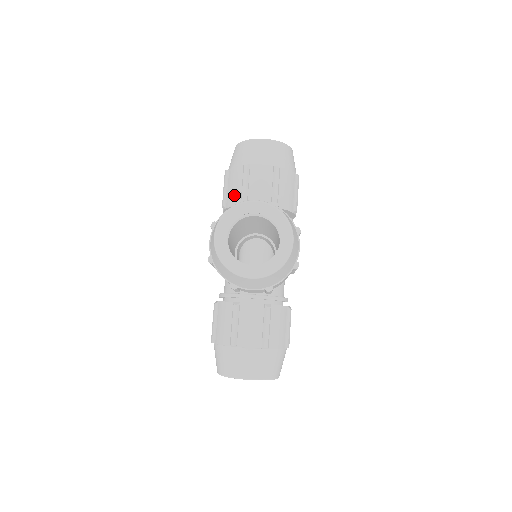
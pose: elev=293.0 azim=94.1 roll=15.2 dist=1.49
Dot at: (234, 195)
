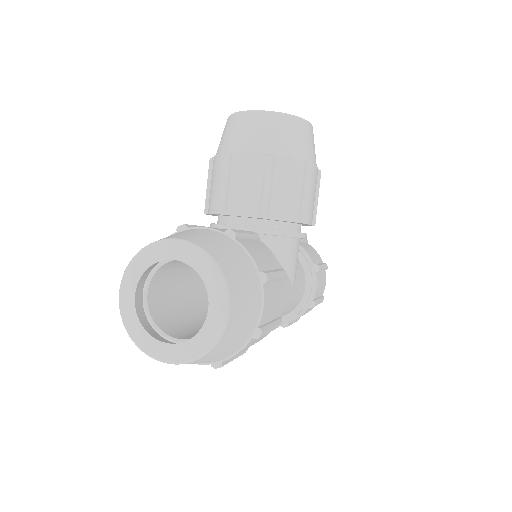
Dot at: occluded
